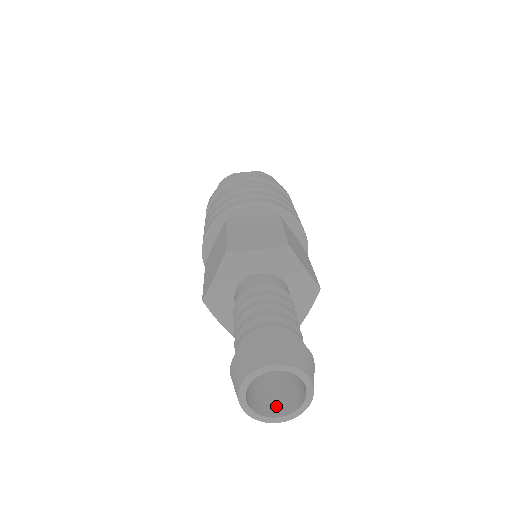
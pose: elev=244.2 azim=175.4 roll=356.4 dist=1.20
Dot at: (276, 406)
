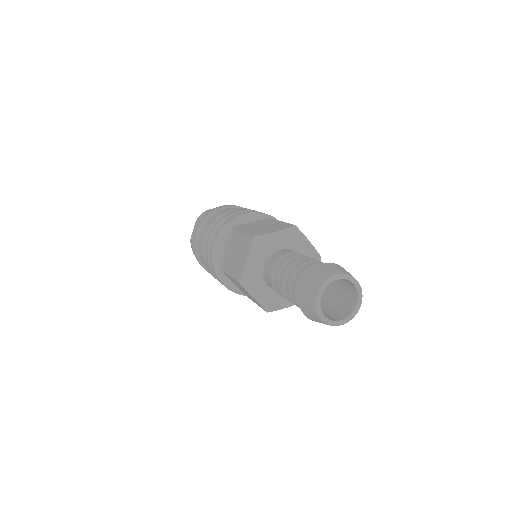
Dot at: (336, 316)
